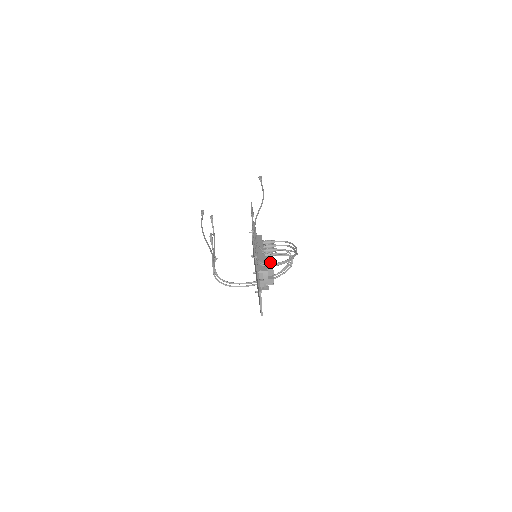
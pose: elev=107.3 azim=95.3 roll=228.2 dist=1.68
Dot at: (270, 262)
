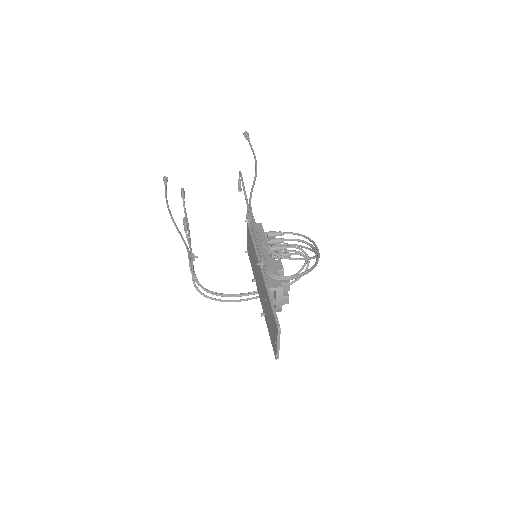
Dot at: (282, 270)
